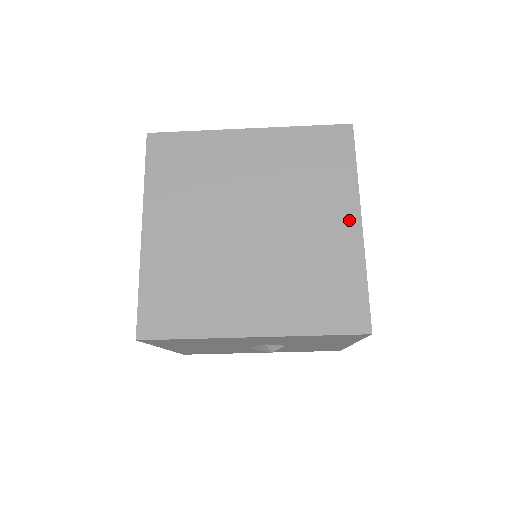
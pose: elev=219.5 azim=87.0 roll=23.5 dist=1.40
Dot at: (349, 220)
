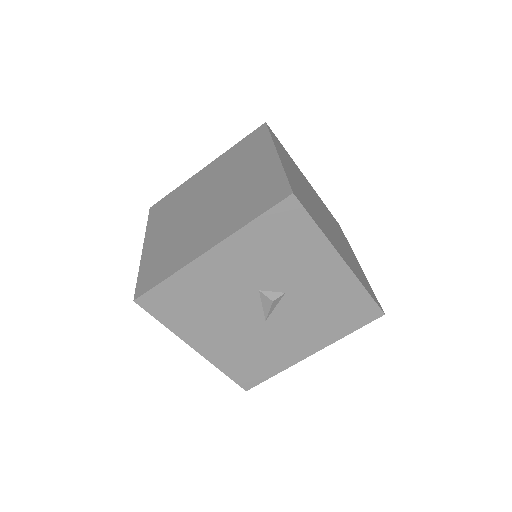
Dot at: (268, 157)
